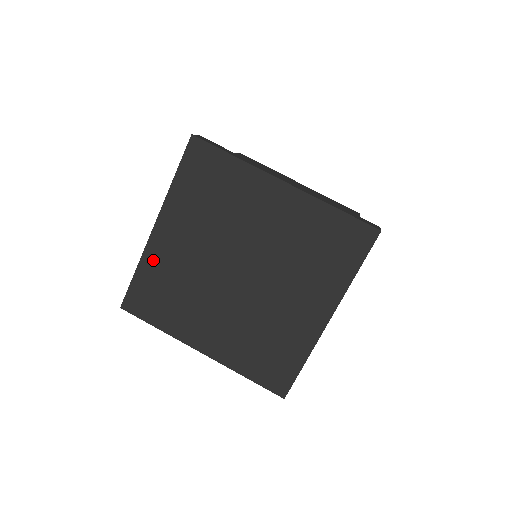
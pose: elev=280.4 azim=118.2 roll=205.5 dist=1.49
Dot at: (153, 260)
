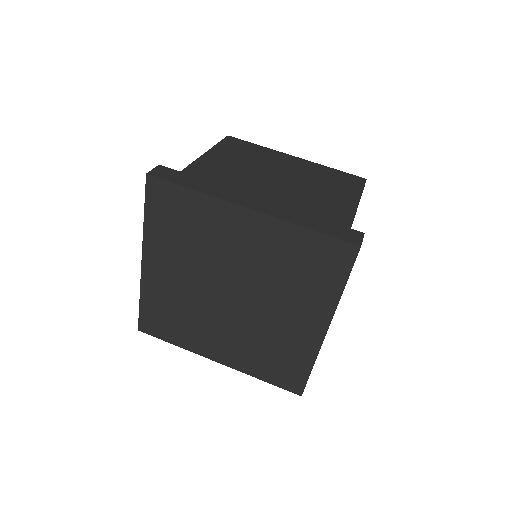
Dot at: (151, 290)
